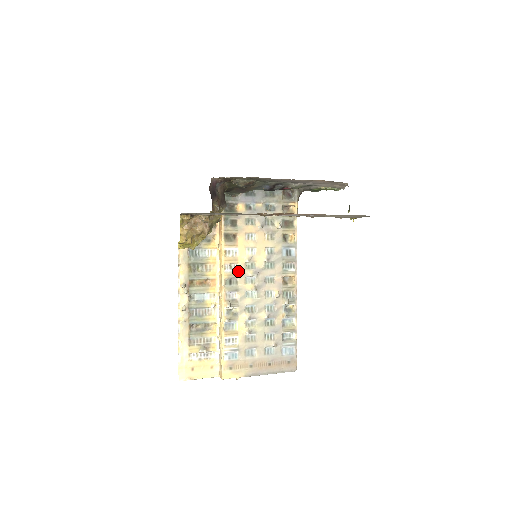
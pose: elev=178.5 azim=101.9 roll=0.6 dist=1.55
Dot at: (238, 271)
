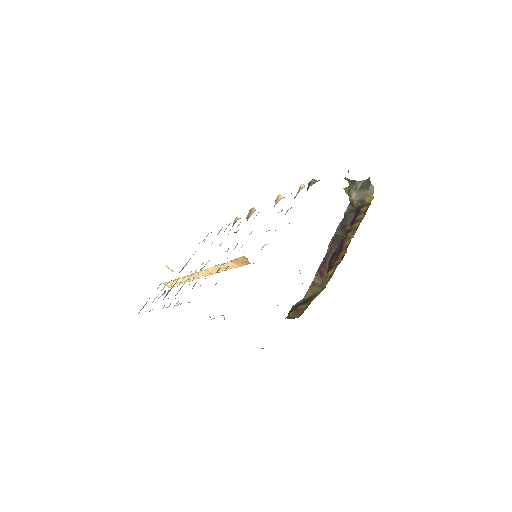
Dot at: occluded
